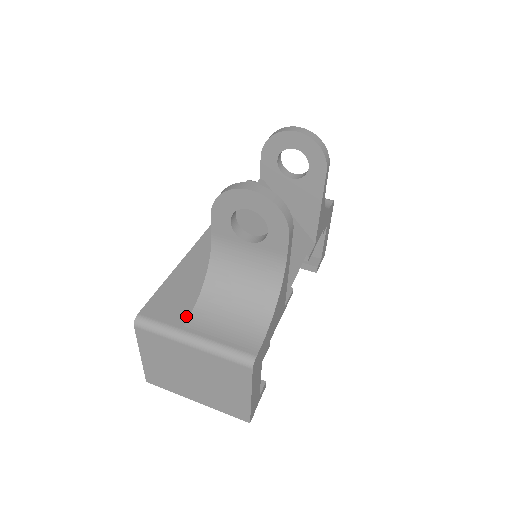
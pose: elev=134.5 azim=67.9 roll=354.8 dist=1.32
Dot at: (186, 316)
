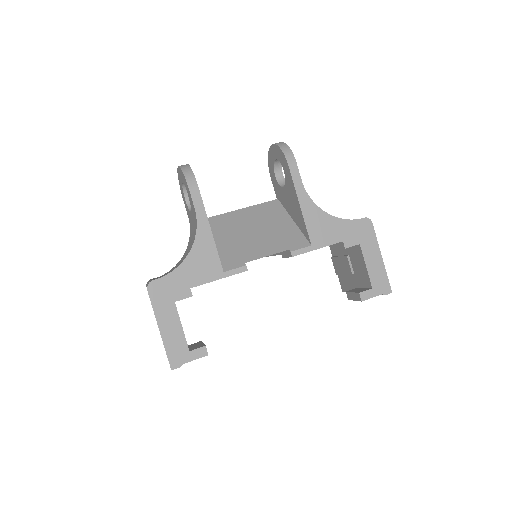
Dot at: occluded
